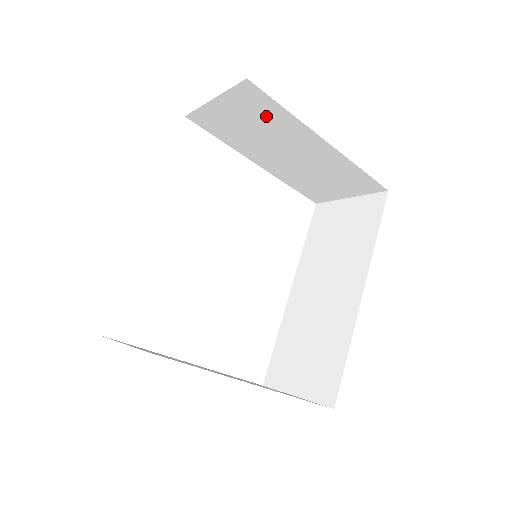
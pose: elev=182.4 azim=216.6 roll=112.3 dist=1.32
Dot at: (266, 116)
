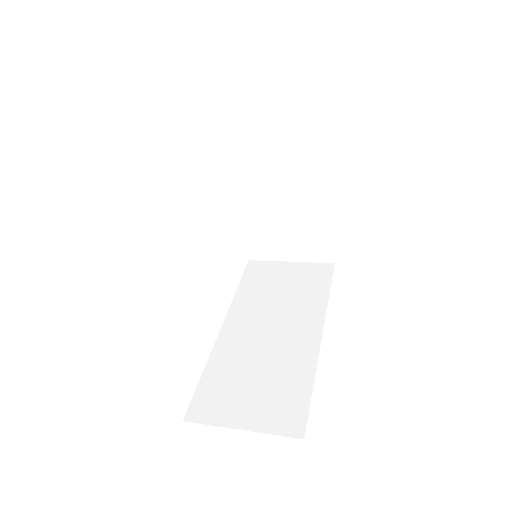
Dot at: (302, 144)
